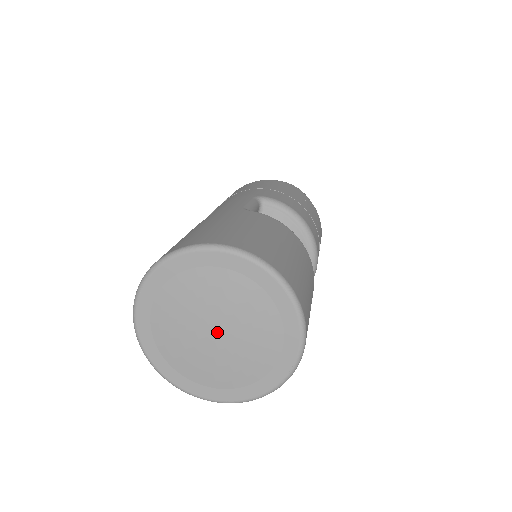
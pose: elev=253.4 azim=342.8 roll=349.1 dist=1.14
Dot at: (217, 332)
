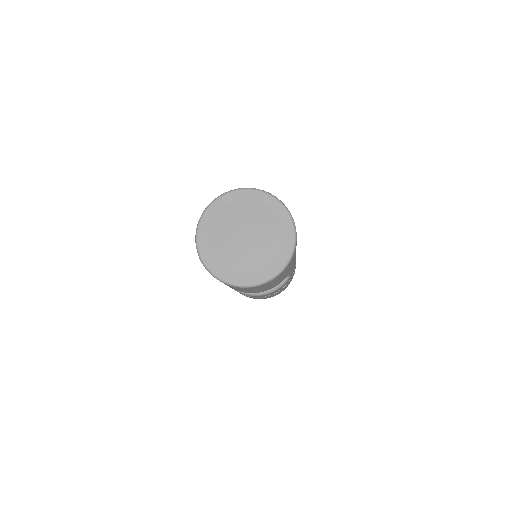
Dot at: (245, 235)
